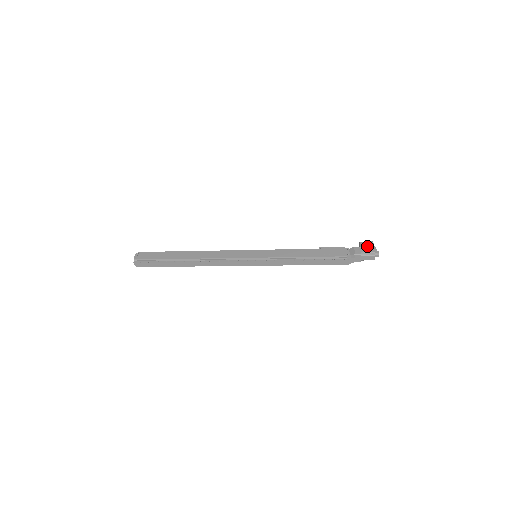
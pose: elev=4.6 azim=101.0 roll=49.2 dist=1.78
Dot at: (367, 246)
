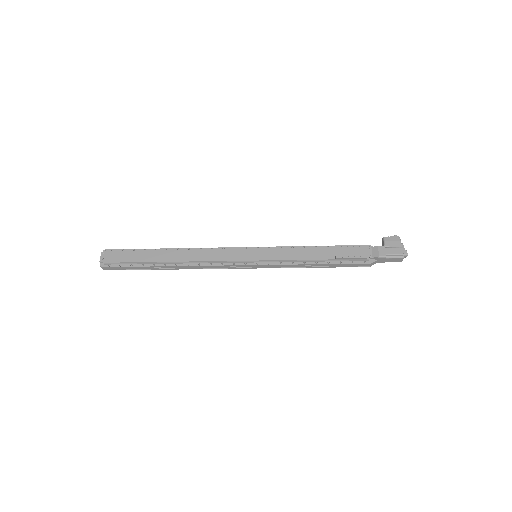
Dot at: (393, 244)
